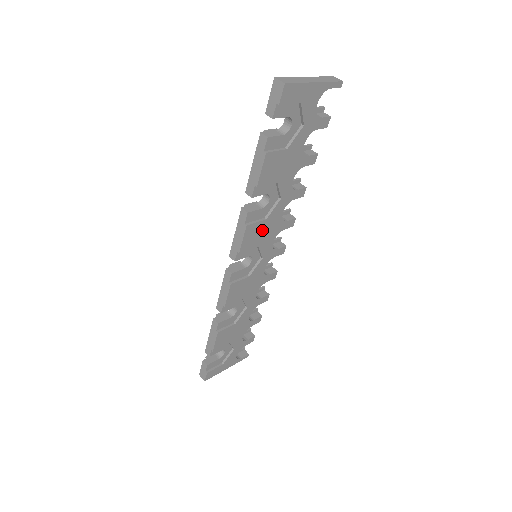
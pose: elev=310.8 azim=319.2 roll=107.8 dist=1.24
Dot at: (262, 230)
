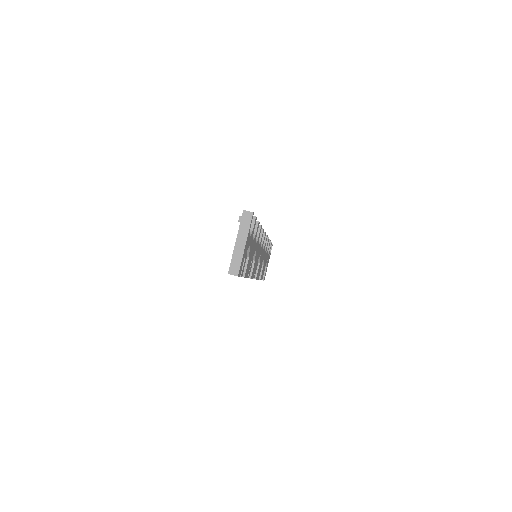
Dot at: (255, 262)
